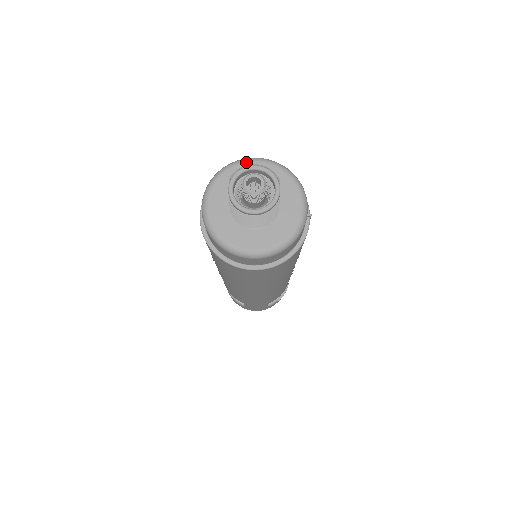
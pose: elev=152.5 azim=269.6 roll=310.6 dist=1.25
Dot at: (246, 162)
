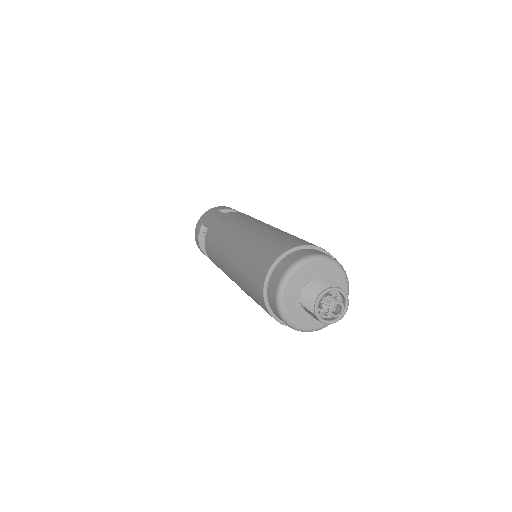
Dot at: (292, 275)
